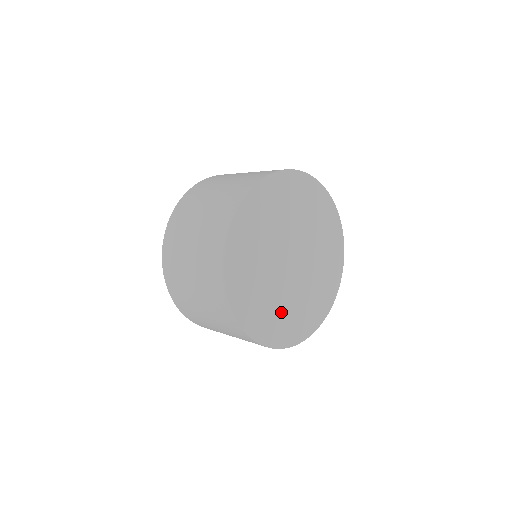
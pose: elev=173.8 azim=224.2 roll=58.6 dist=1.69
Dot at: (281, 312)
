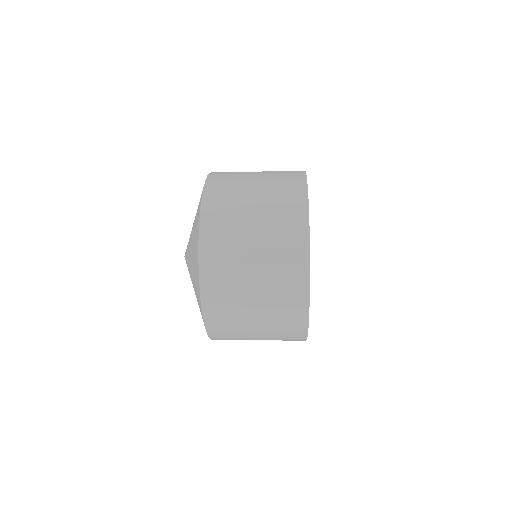
Dot at: occluded
